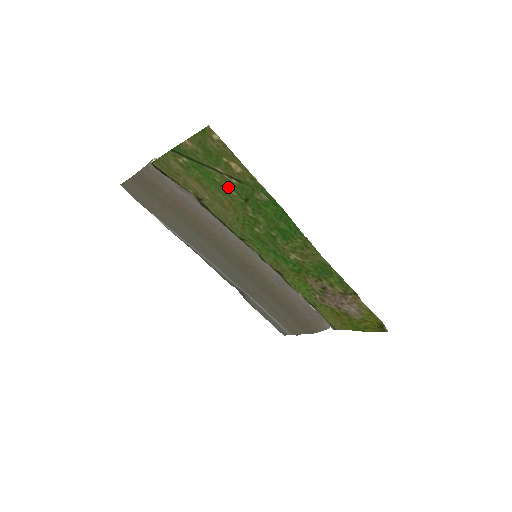
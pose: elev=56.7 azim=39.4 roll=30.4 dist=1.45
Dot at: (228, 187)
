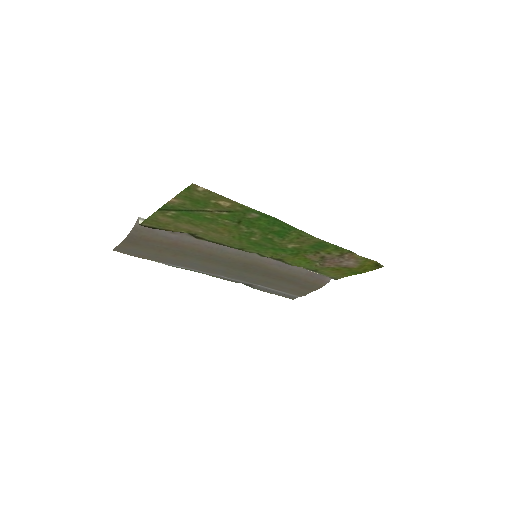
Dot at: (220, 219)
